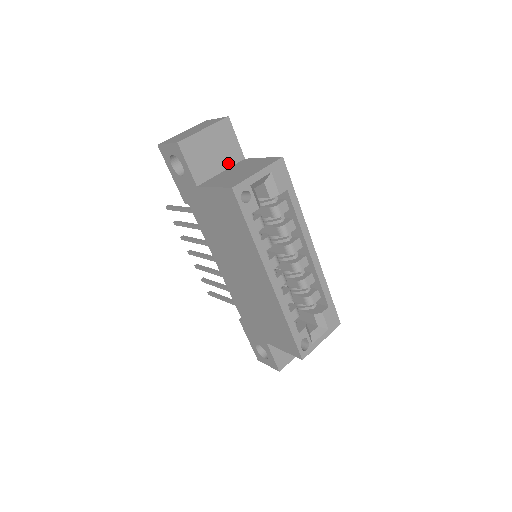
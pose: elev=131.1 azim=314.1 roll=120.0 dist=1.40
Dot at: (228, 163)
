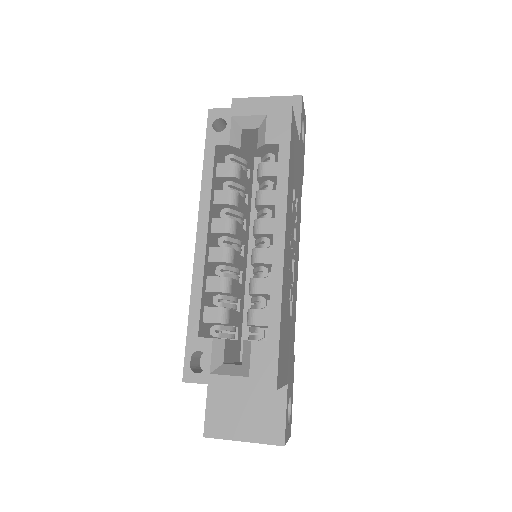
Dot at: occluded
